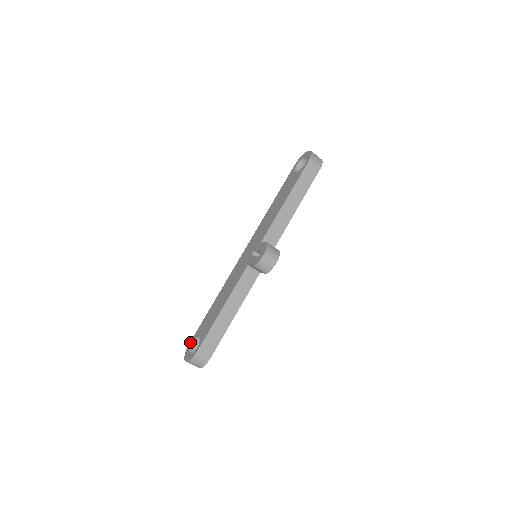
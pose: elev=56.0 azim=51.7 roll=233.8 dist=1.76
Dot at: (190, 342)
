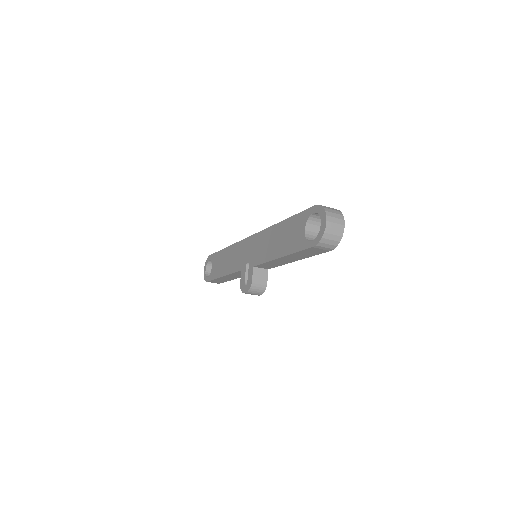
Dot at: (210, 256)
